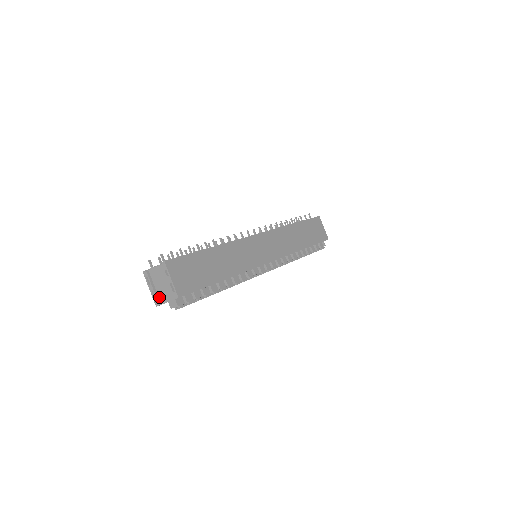
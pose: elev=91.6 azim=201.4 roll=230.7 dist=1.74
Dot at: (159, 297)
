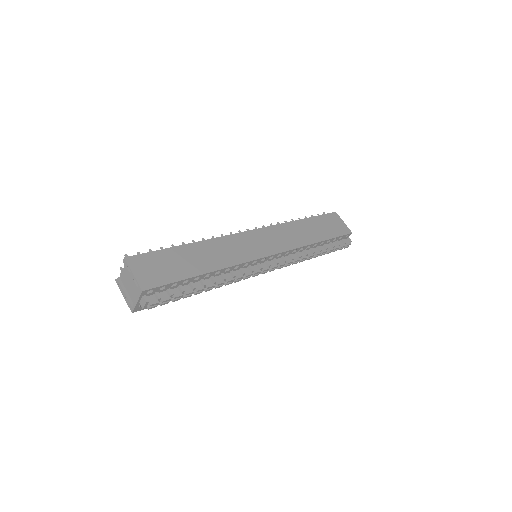
Dot at: (133, 301)
